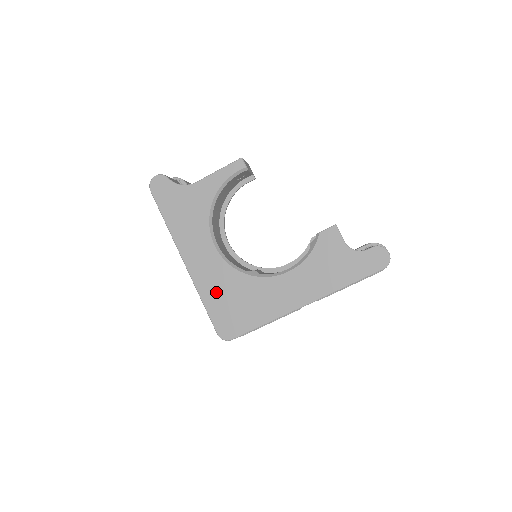
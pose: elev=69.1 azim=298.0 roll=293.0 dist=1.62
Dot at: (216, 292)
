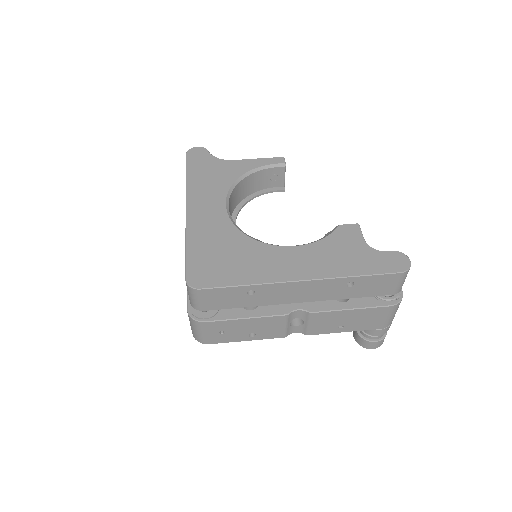
Dot at: (206, 241)
